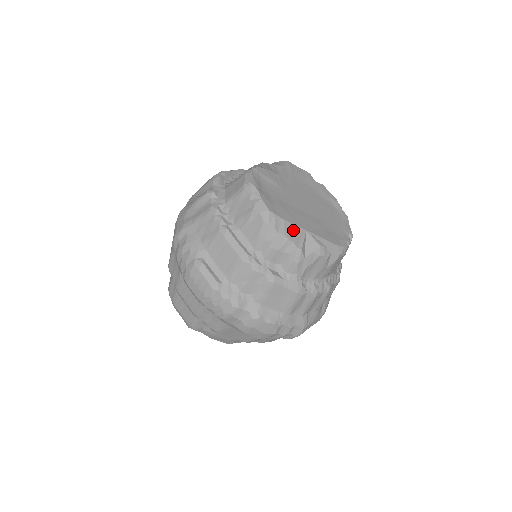
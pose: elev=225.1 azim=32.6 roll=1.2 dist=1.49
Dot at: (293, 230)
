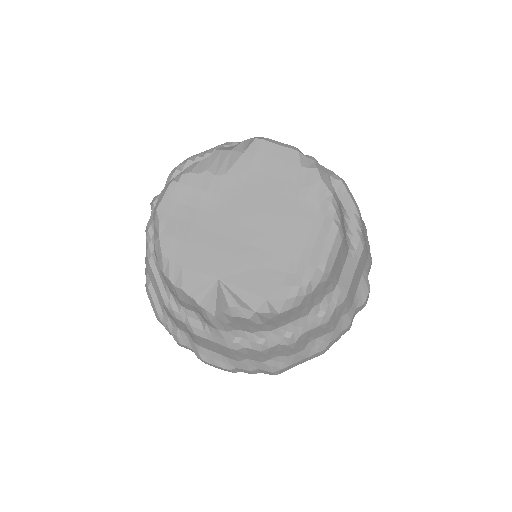
Dot at: (196, 280)
